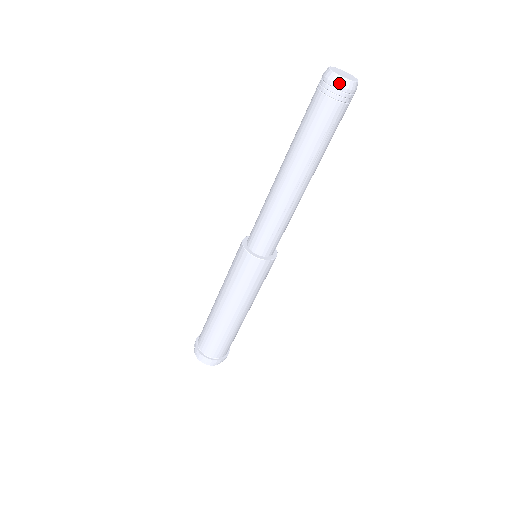
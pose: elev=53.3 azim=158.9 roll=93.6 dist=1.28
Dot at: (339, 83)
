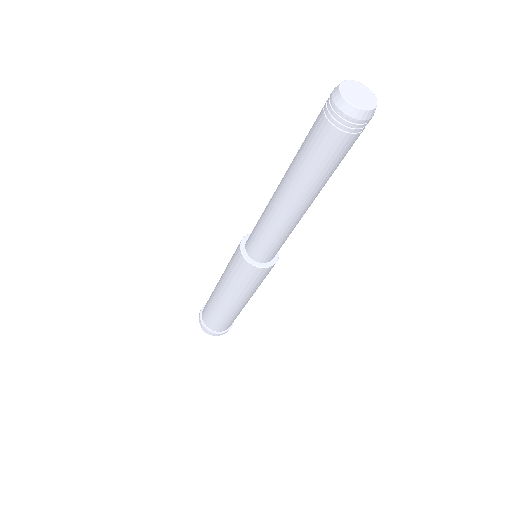
Dot at: (369, 117)
